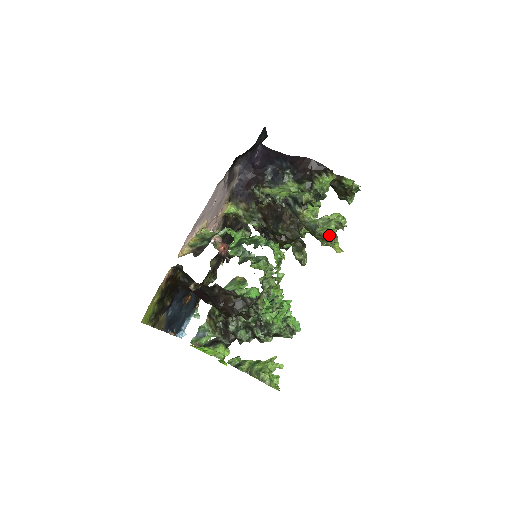
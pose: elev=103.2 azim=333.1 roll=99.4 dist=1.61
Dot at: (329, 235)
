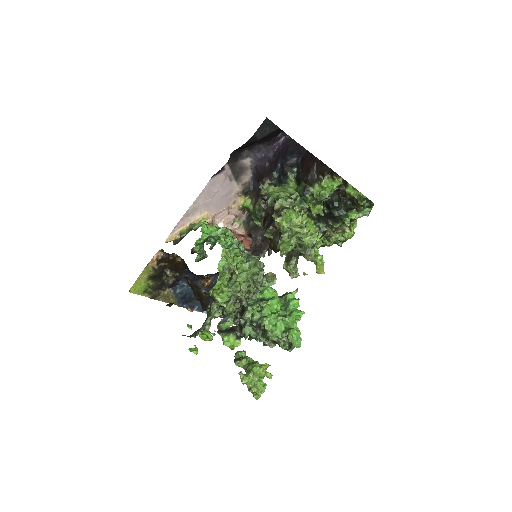
Dot at: (280, 251)
